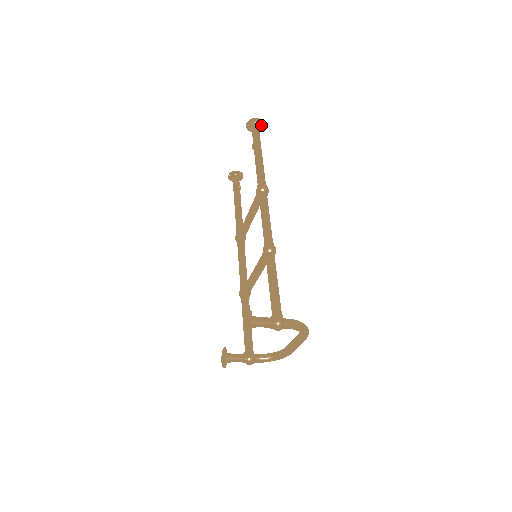
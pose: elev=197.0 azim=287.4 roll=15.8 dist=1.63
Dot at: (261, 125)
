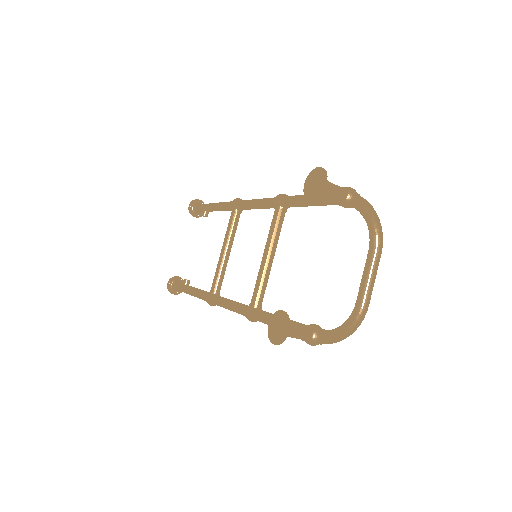
Dot at: occluded
